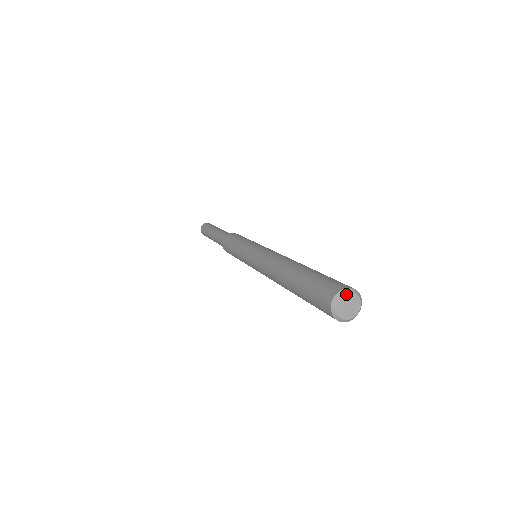
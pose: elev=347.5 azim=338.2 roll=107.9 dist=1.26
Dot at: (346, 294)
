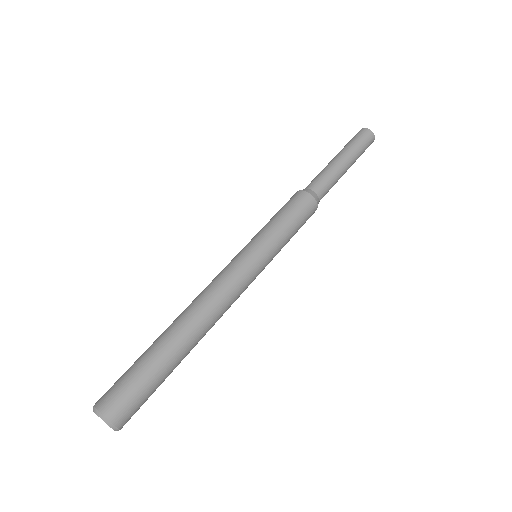
Dot at: (96, 413)
